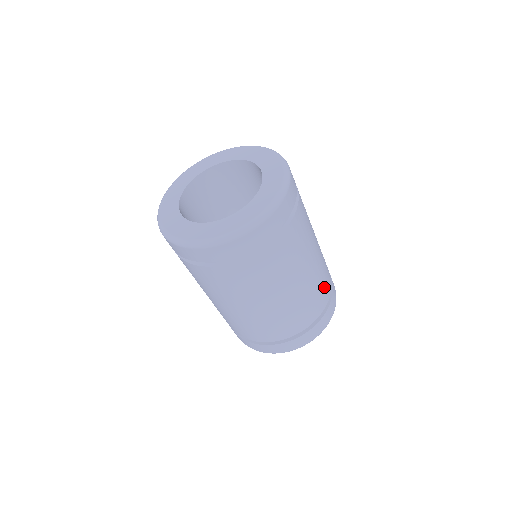
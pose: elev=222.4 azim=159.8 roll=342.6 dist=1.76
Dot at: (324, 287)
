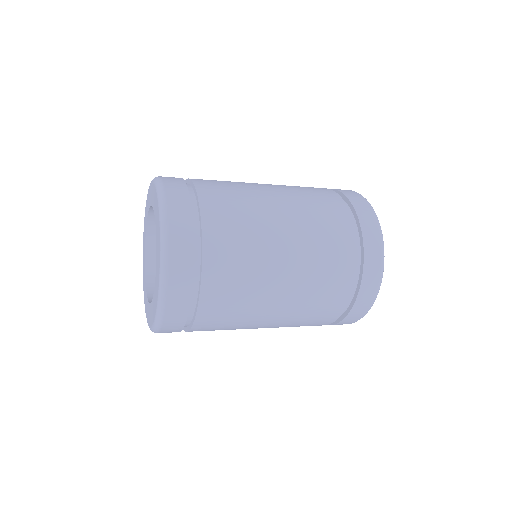
Dot at: (334, 249)
